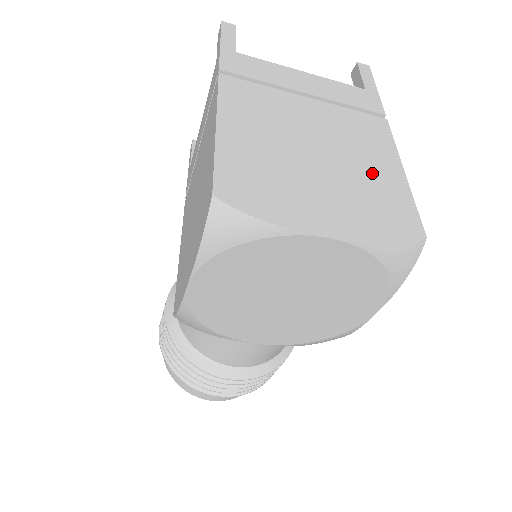
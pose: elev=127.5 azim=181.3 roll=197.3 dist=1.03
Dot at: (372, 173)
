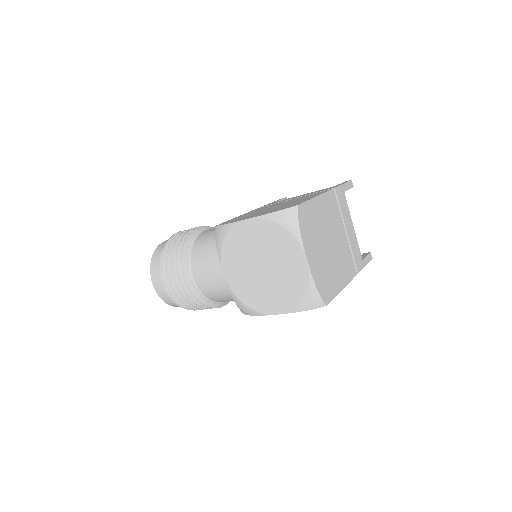
Dot at: (335, 273)
